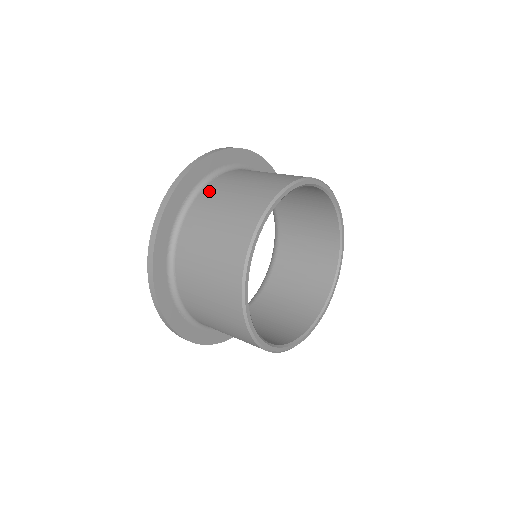
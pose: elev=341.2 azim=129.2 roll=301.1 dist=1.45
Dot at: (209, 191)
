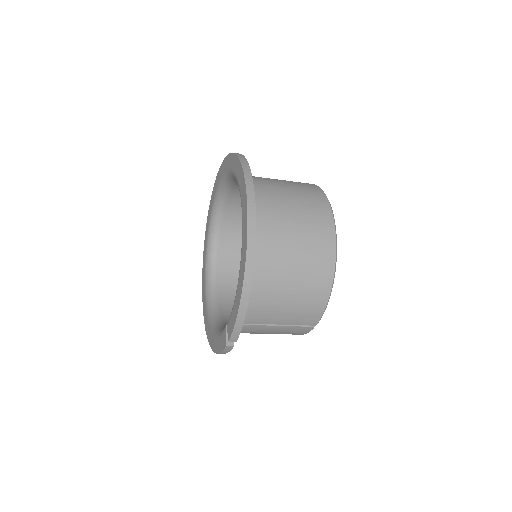
Dot at: occluded
